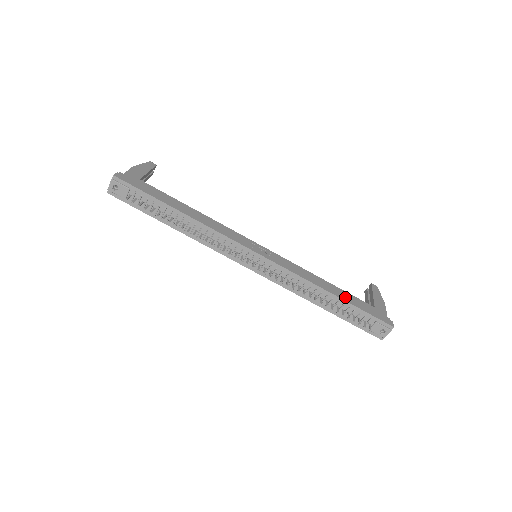
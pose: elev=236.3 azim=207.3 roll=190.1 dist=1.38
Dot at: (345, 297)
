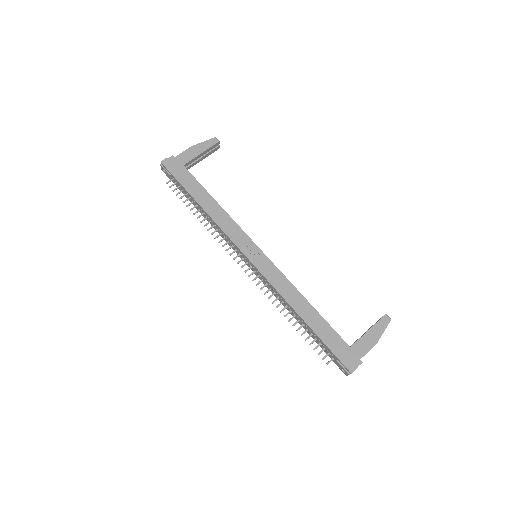
Dot at: (315, 325)
